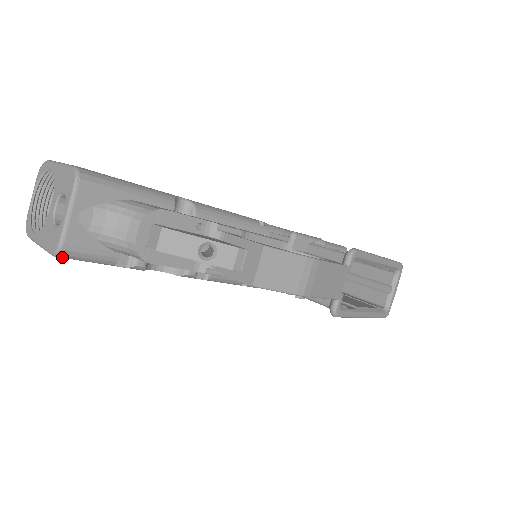
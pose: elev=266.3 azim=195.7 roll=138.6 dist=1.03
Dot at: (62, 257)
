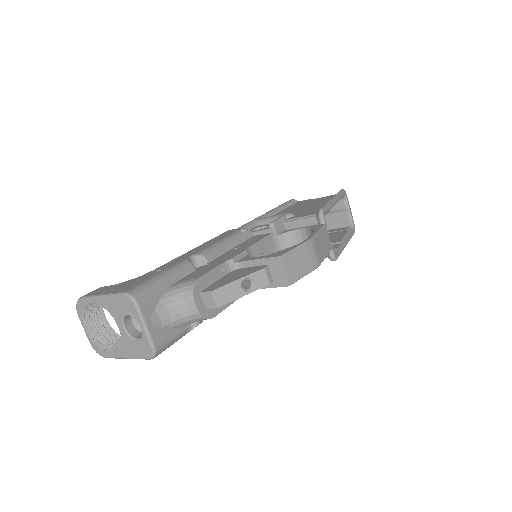
Dot at: occluded
